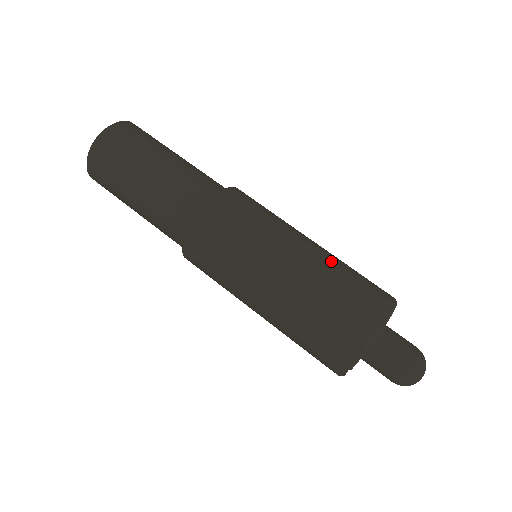
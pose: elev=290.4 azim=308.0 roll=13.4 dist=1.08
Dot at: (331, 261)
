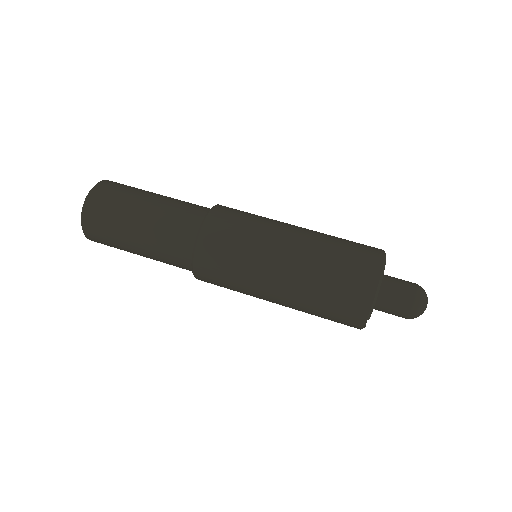
Dot at: (321, 237)
